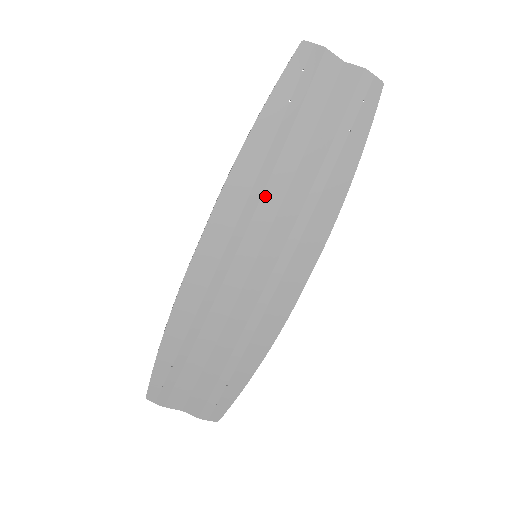
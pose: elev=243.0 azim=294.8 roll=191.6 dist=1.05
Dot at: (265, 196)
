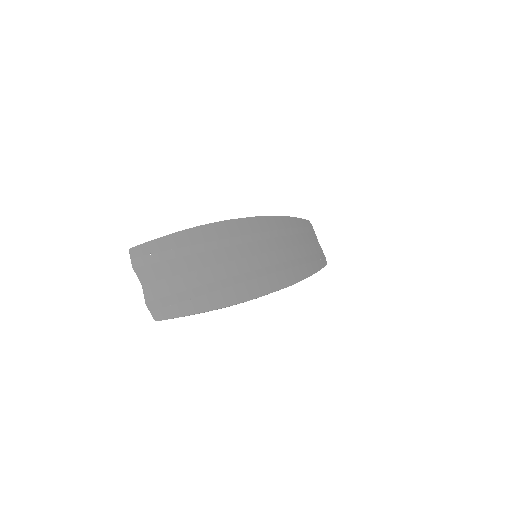
Dot at: (277, 239)
